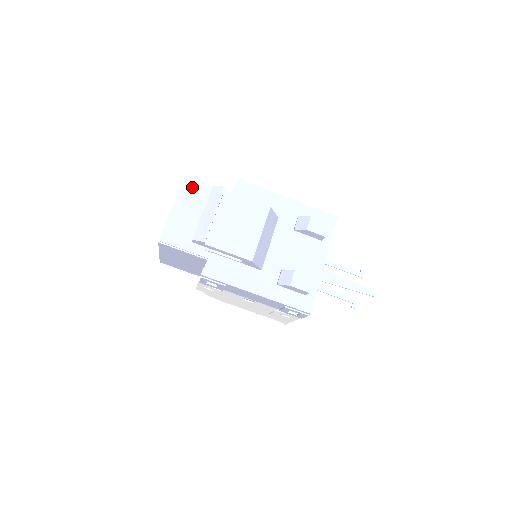
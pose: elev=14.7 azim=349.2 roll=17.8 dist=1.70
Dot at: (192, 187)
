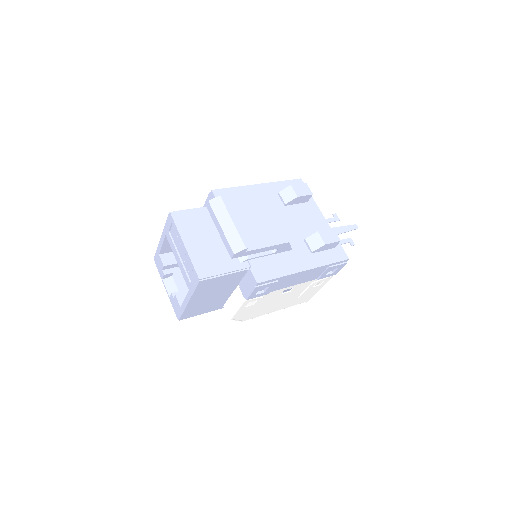
Dot at: (184, 218)
